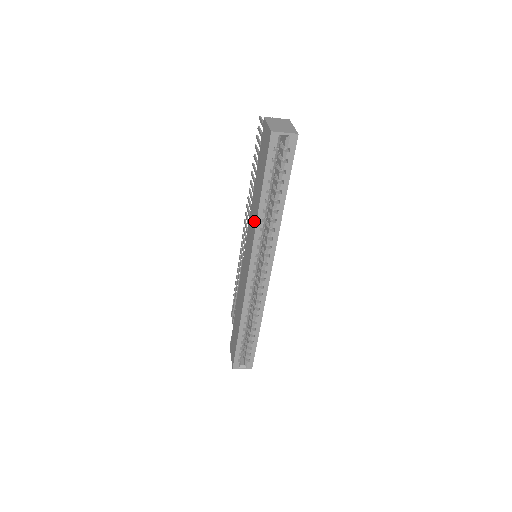
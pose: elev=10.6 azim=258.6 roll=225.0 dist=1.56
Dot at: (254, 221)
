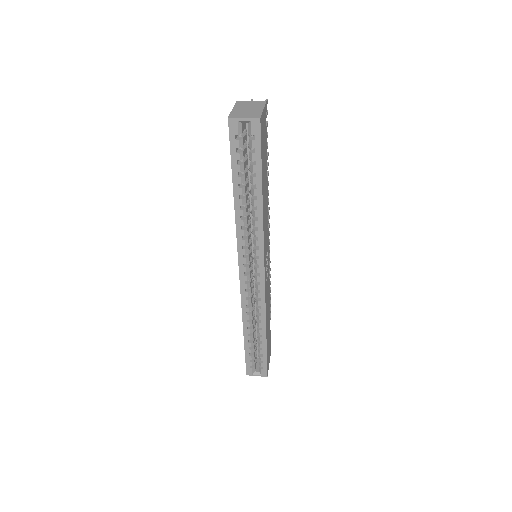
Dot at: occluded
